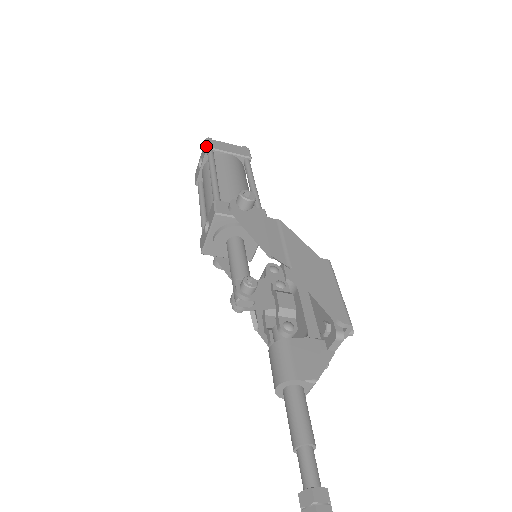
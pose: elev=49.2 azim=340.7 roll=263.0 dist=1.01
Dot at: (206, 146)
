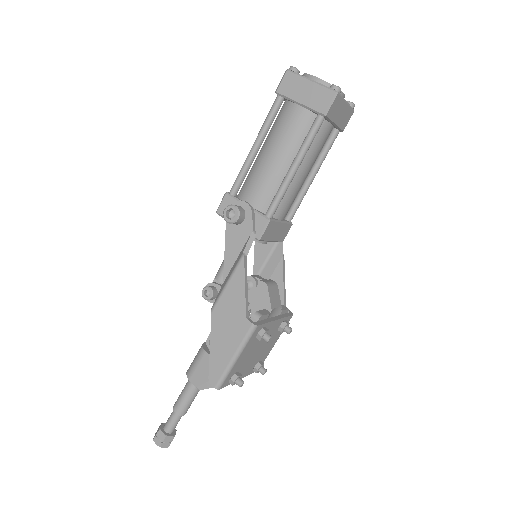
Dot at: occluded
